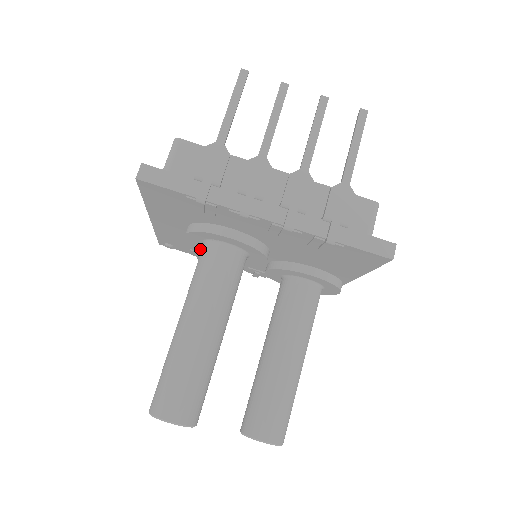
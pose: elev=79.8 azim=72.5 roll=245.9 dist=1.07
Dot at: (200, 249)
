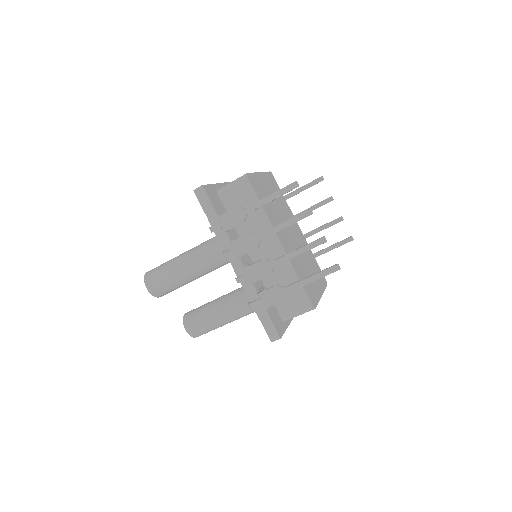
Dot at: occluded
